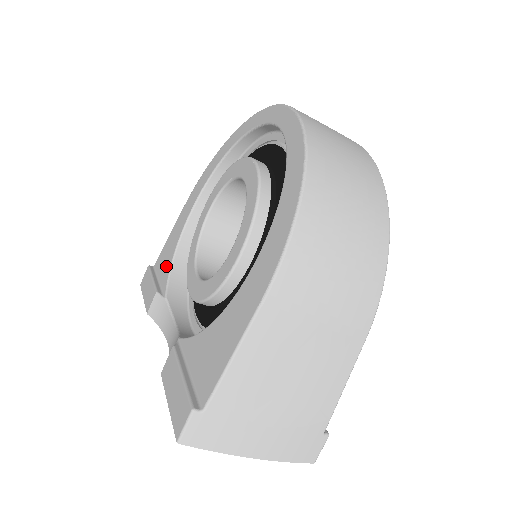
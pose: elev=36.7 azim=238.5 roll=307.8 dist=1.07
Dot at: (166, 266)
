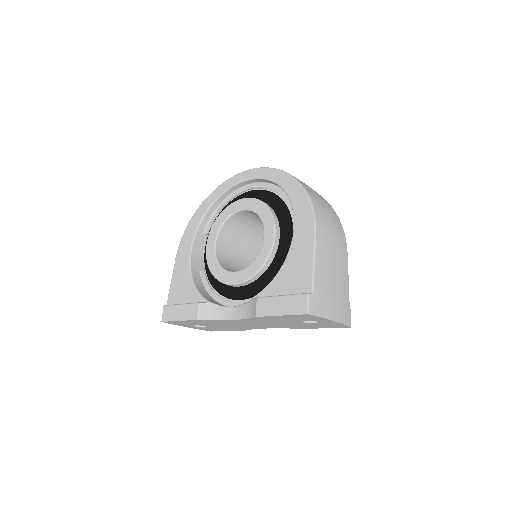
Dot at: (189, 292)
